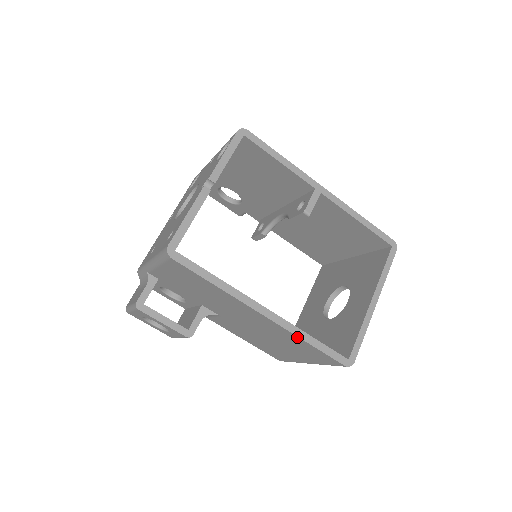
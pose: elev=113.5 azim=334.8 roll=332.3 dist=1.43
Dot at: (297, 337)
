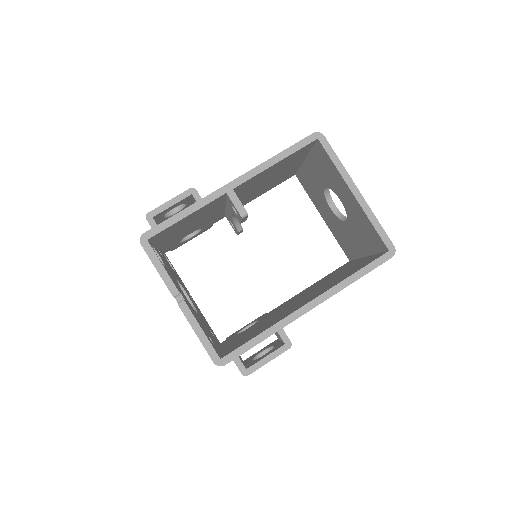
Dot at: occluded
